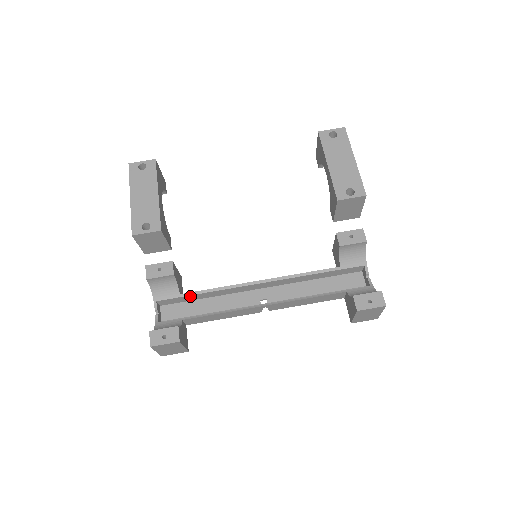
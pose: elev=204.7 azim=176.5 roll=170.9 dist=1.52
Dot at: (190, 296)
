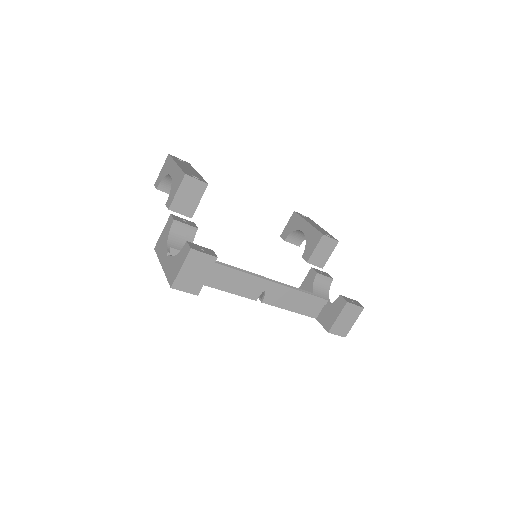
Dot at: occluded
